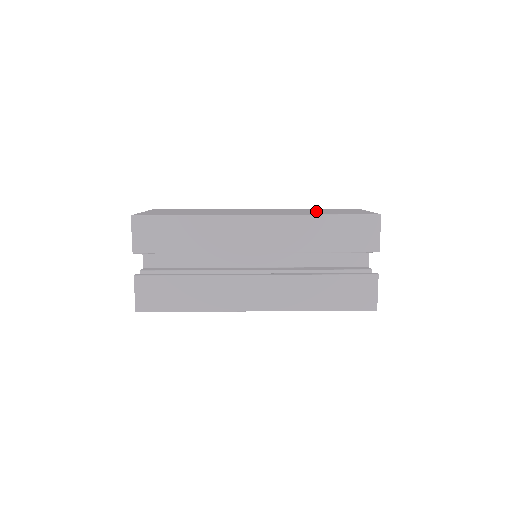
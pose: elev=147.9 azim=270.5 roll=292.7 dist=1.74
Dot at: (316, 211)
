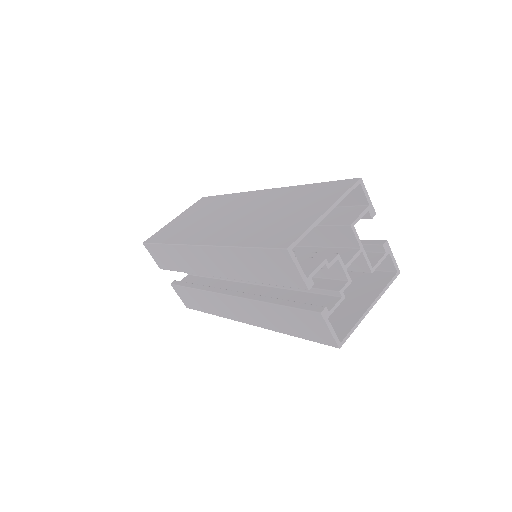
Dot at: (274, 215)
